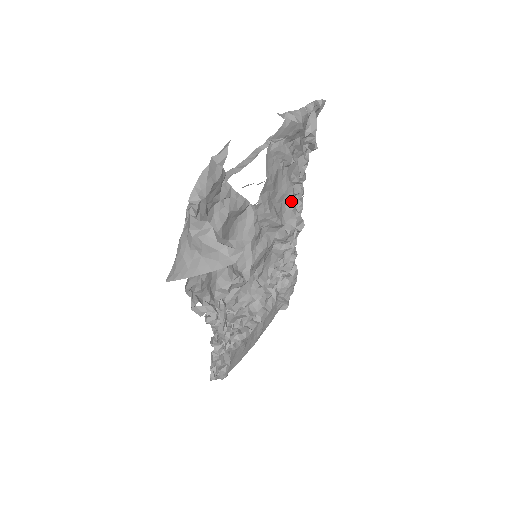
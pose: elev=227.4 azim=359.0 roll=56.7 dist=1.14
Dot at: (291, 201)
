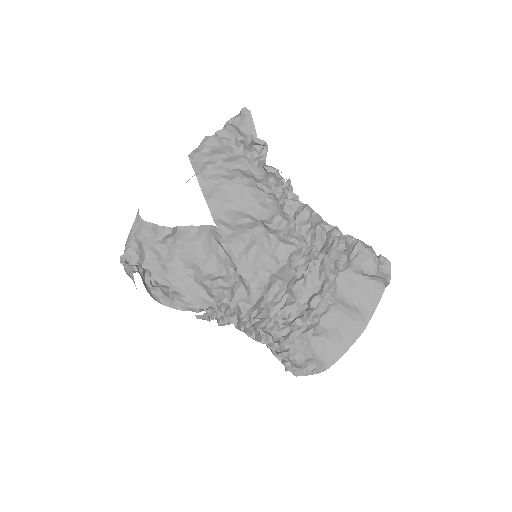
Dot at: (259, 198)
